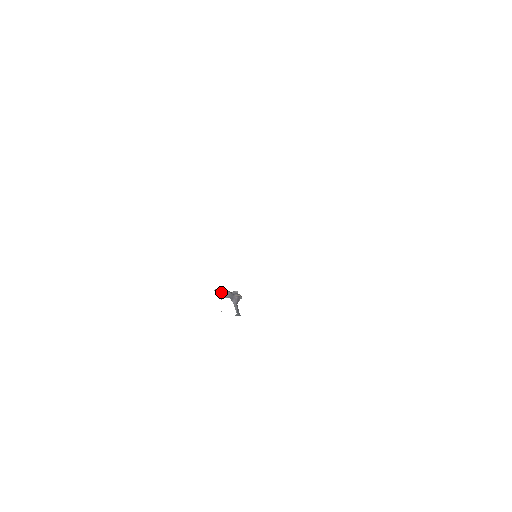
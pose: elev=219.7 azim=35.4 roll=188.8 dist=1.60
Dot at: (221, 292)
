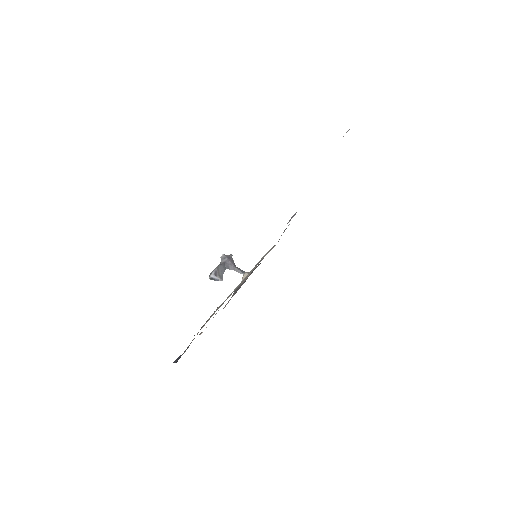
Dot at: (216, 275)
